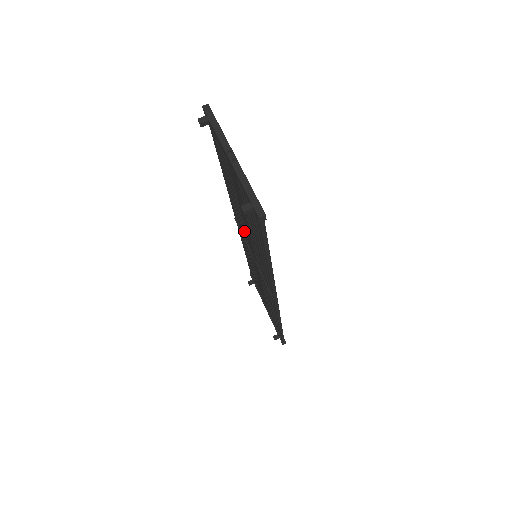
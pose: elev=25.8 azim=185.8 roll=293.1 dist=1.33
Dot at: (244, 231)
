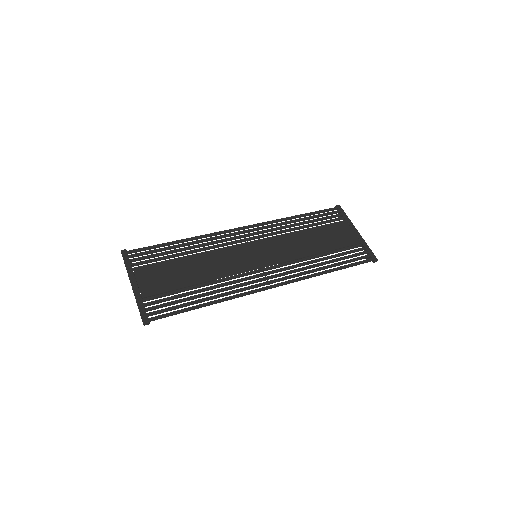
Dot at: (231, 253)
